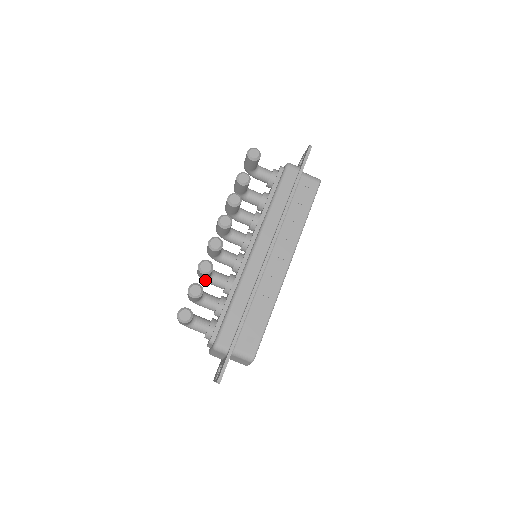
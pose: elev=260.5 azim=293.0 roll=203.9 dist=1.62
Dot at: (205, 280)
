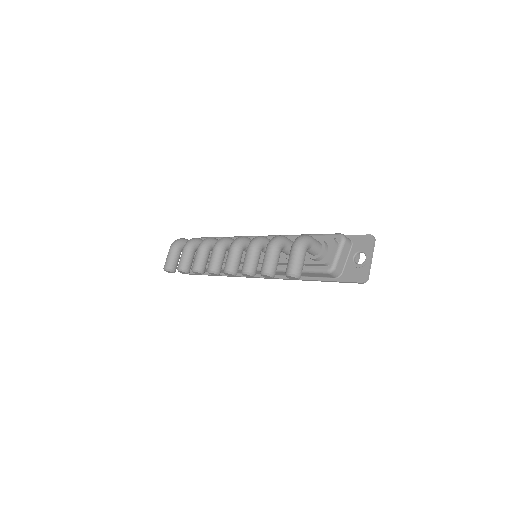
Dot at: occluded
